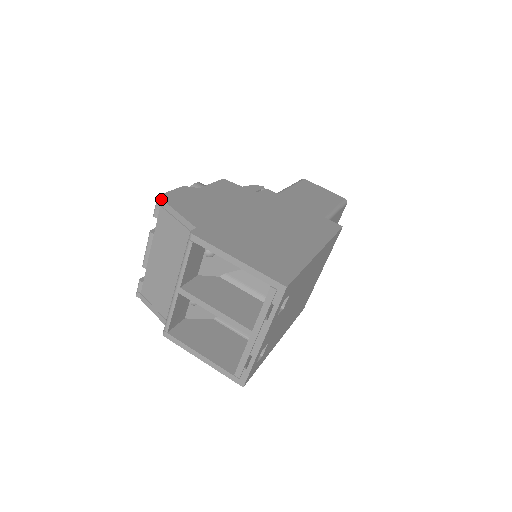
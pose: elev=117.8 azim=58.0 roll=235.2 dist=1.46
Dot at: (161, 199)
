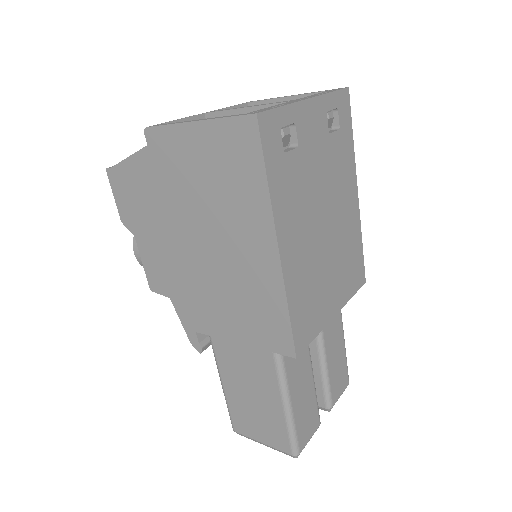
Dot at: occluded
